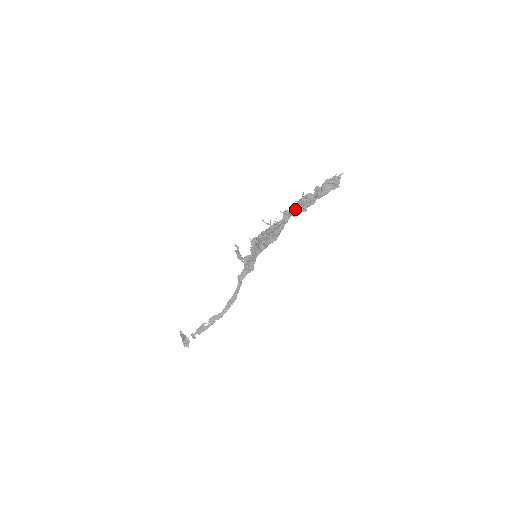
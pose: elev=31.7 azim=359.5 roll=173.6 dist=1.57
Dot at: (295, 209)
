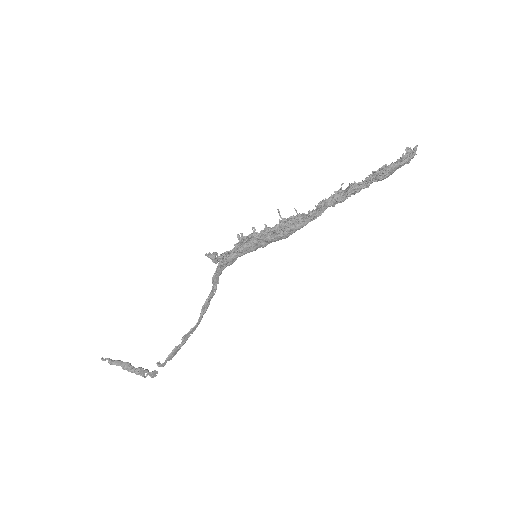
Dot at: (342, 200)
